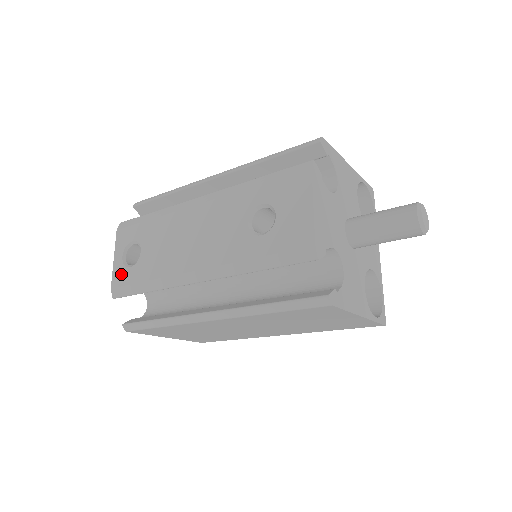
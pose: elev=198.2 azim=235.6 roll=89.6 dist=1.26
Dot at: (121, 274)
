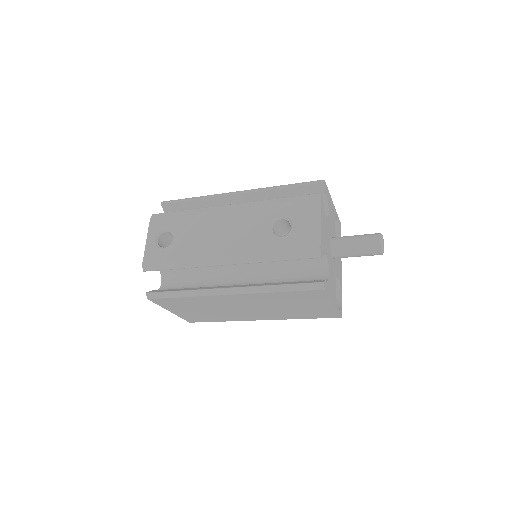
Dot at: (153, 253)
